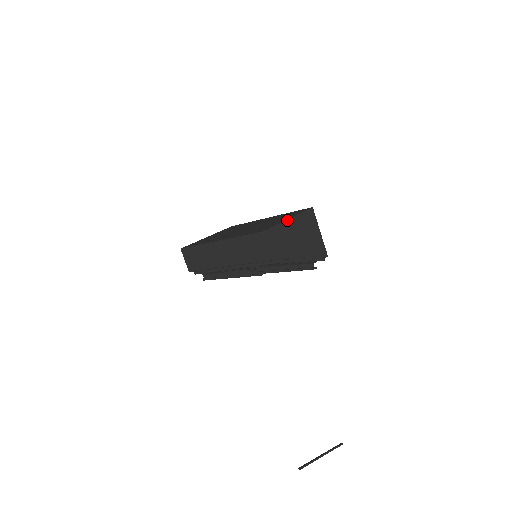
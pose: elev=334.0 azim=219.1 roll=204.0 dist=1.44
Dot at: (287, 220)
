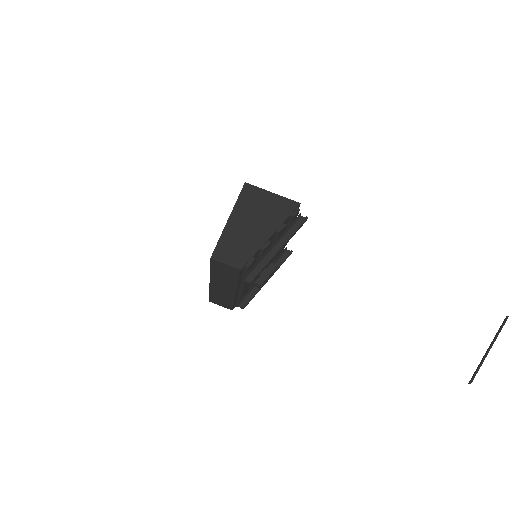
Dot at: (227, 222)
